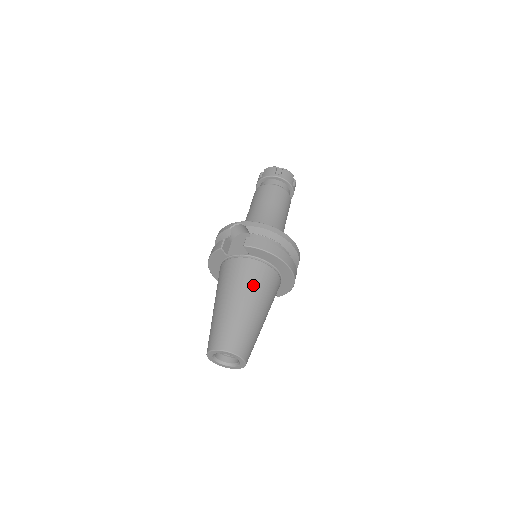
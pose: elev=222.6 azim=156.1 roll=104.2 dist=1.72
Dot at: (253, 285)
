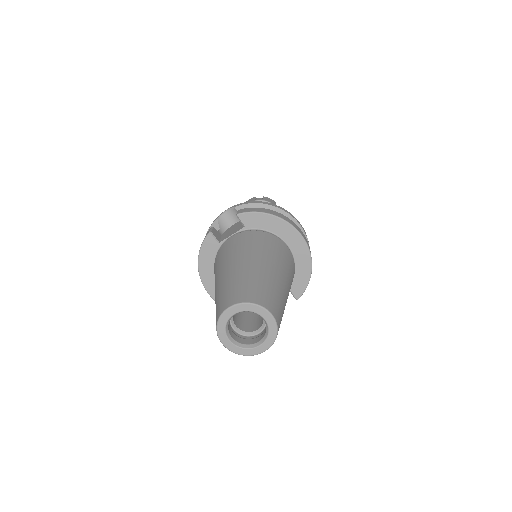
Dot at: (259, 247)
